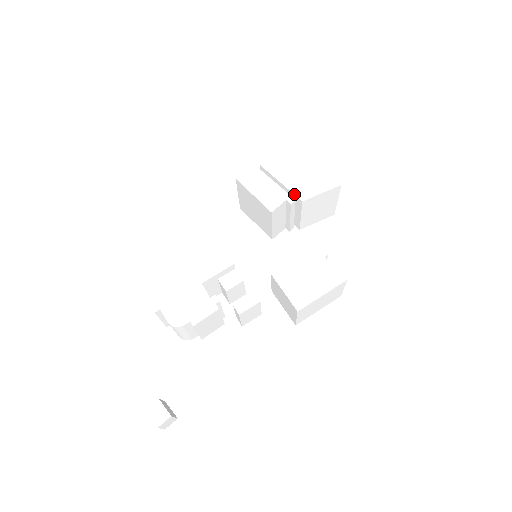
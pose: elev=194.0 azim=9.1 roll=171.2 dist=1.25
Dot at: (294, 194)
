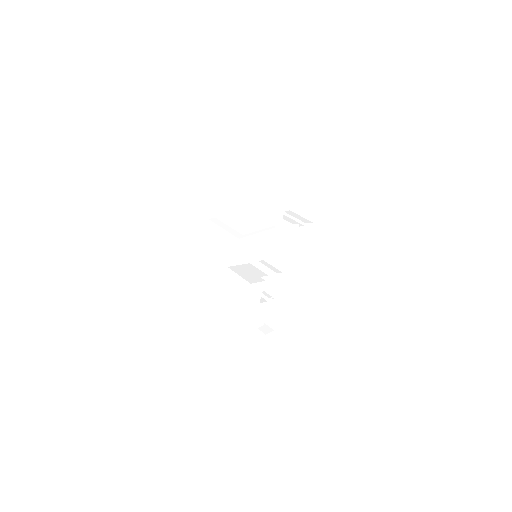
Dot at: (274, 226)
